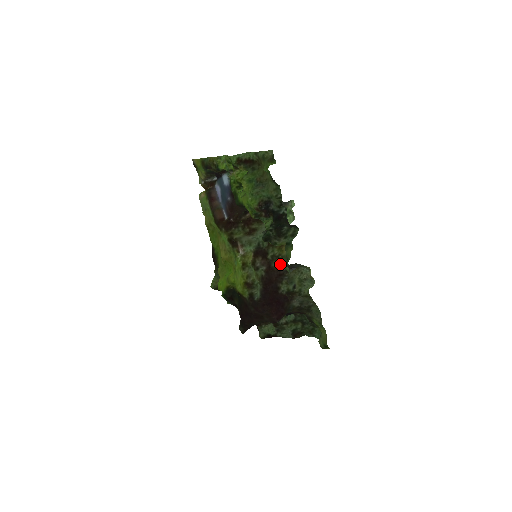
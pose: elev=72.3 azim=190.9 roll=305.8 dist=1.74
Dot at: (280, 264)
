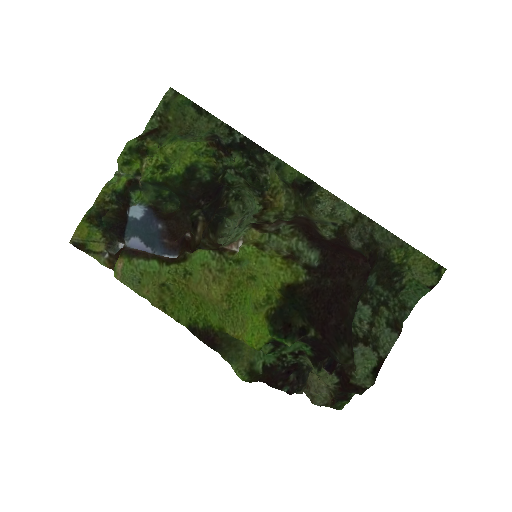
Dot at: (293, 214)
